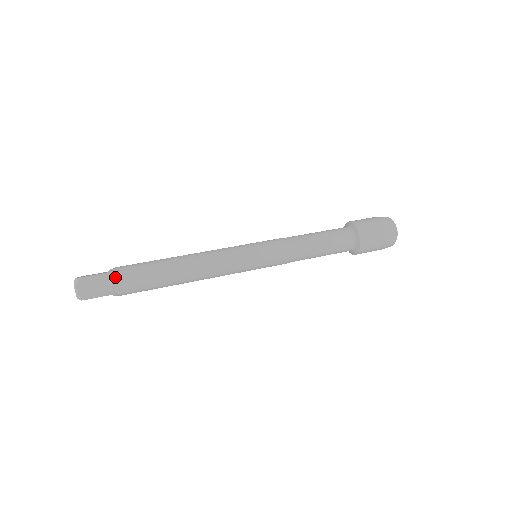
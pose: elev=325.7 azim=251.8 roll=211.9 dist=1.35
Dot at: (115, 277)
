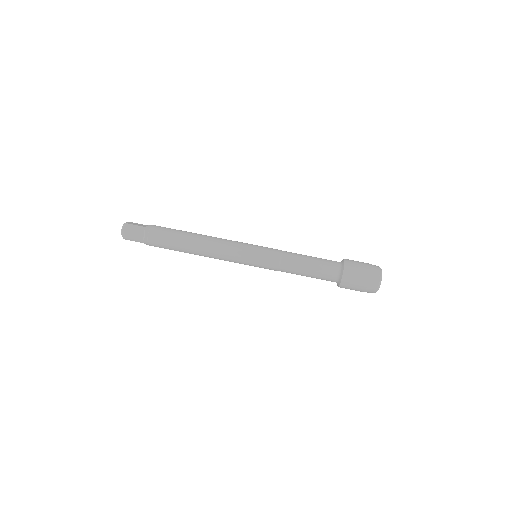
Dot at: occluded
